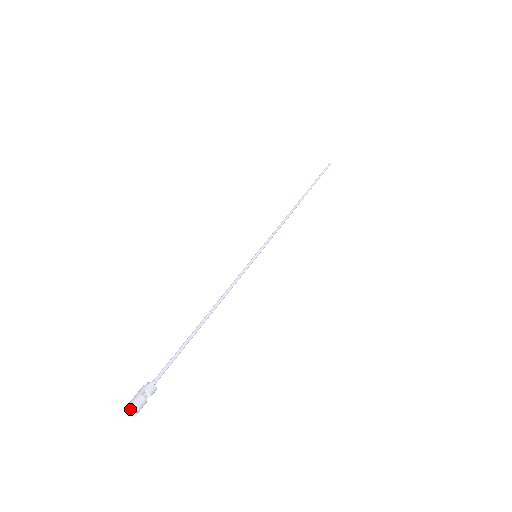
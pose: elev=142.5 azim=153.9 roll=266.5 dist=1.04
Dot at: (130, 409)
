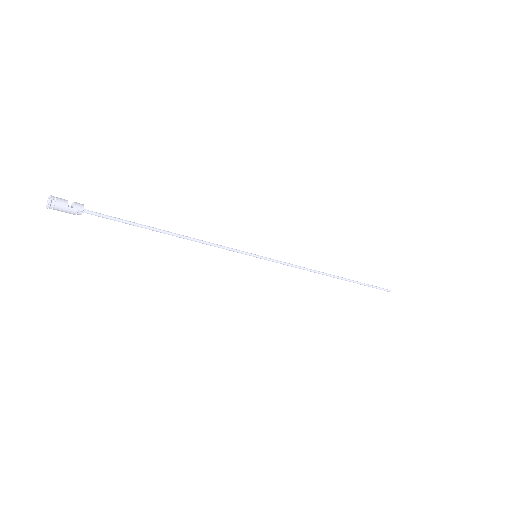
Dot at: (48, 200)
